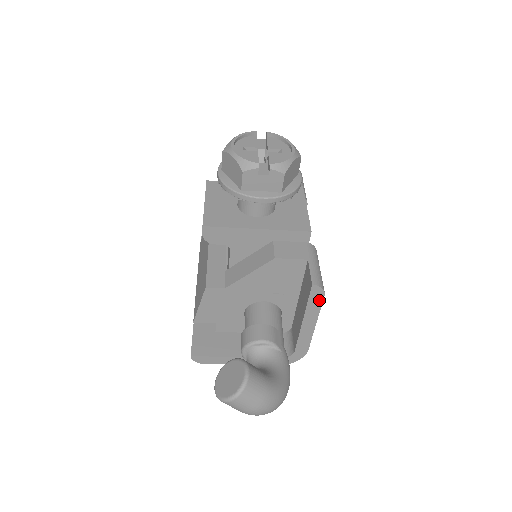
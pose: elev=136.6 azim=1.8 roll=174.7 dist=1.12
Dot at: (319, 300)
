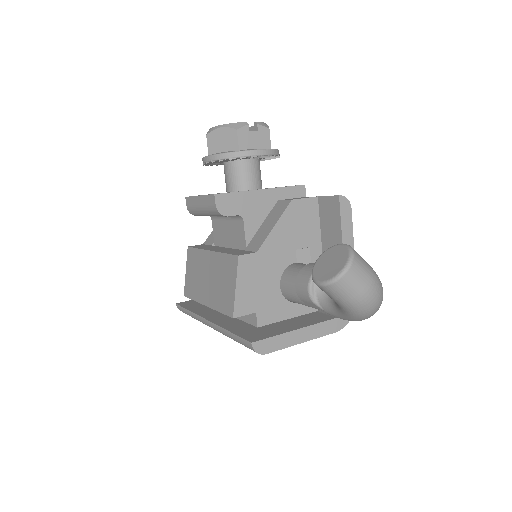
Dot at: (349, 216)
